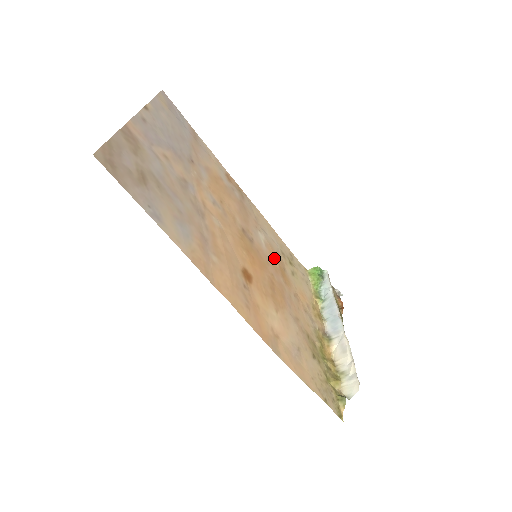
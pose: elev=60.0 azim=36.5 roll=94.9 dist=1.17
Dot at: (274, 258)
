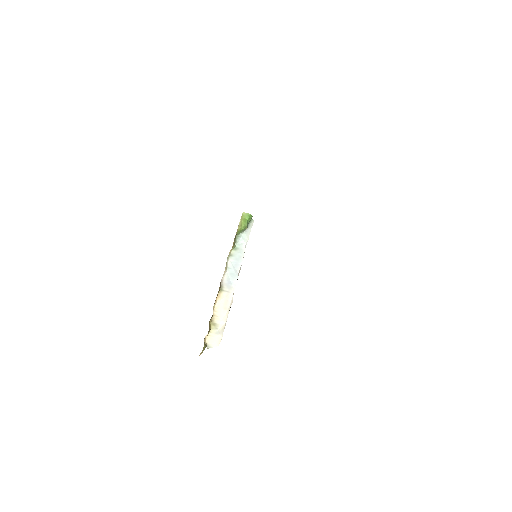
Dot at: occluded
